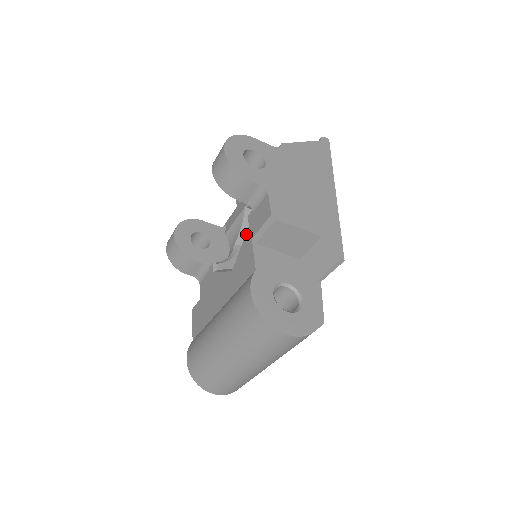
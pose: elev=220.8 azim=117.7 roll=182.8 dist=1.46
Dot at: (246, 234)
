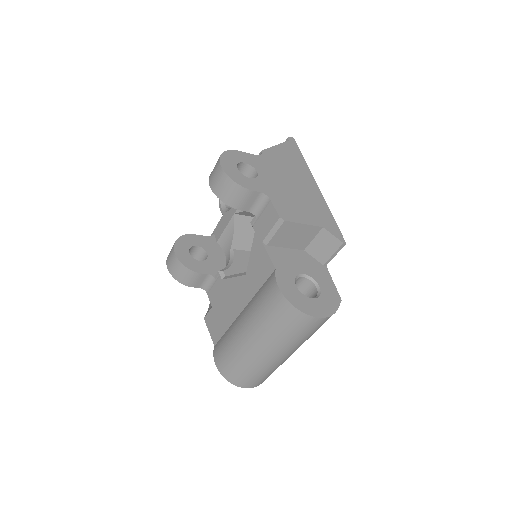
Dot at: (254, 239)
